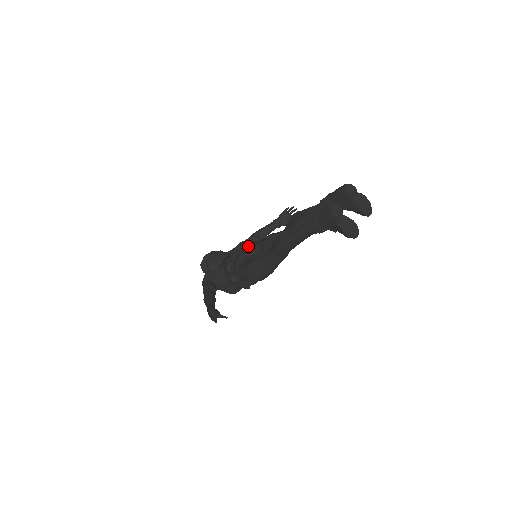
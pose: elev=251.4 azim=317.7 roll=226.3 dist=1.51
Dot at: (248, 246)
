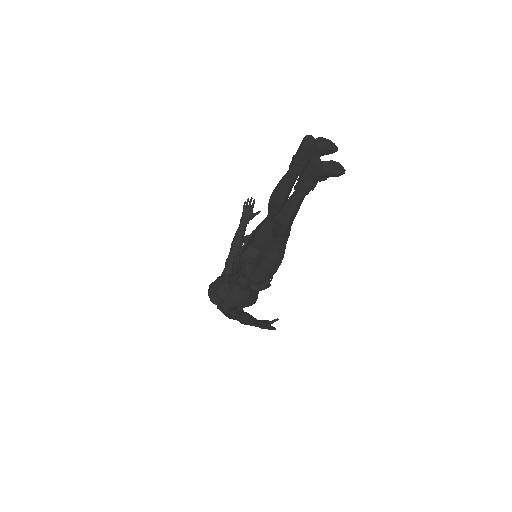
Dot at: (243, 253)
